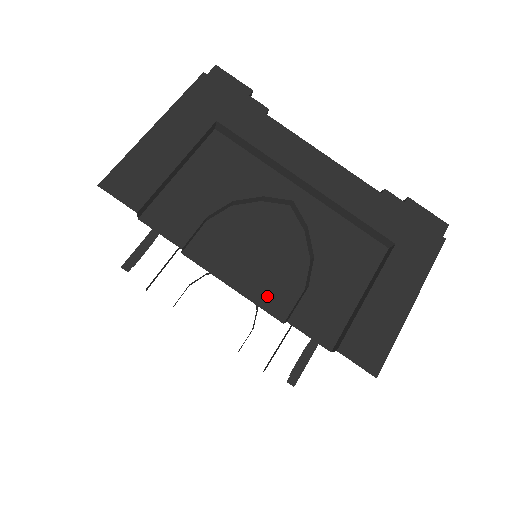
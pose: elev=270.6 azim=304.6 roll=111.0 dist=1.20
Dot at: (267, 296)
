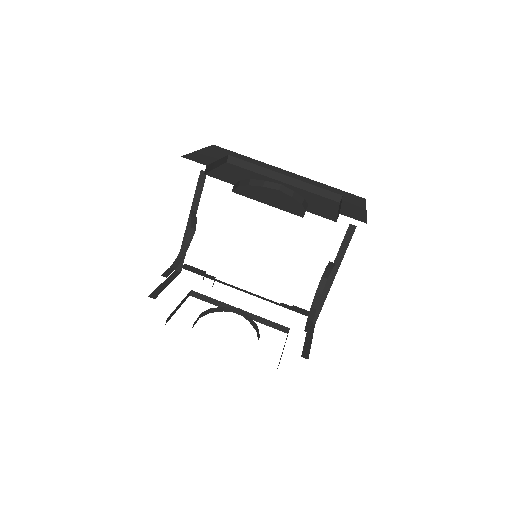
Dot at: (287, 209)
